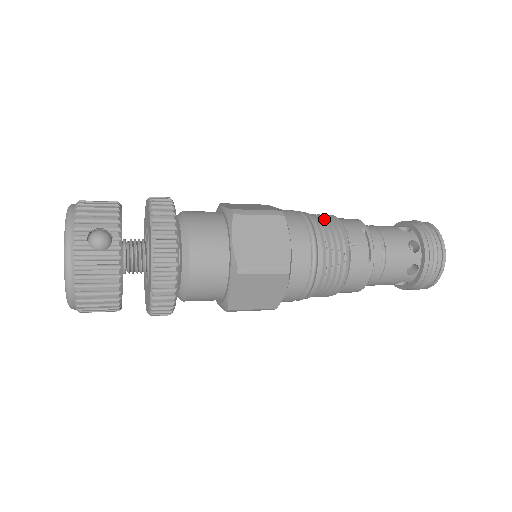
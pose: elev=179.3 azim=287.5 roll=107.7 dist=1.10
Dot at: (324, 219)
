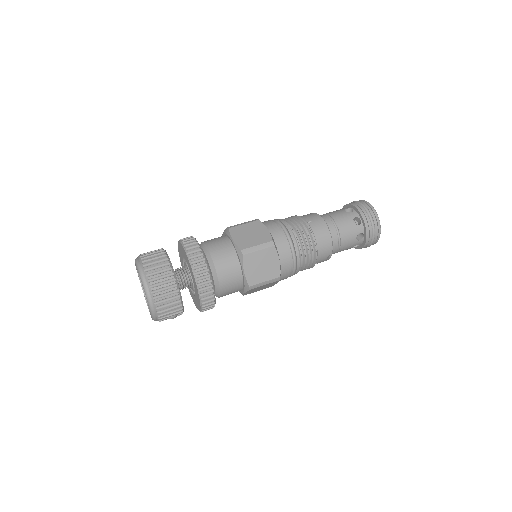
Dot at: (307, 257)
